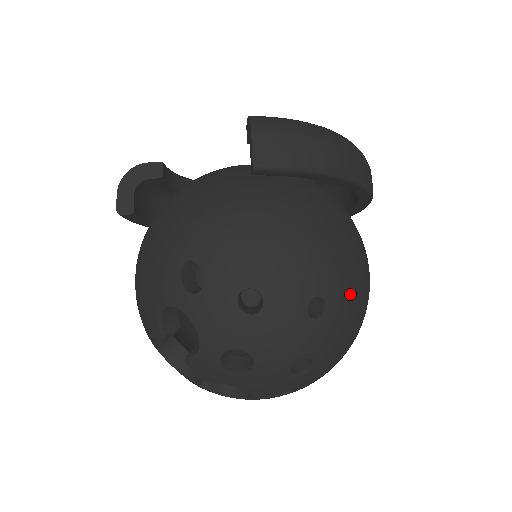
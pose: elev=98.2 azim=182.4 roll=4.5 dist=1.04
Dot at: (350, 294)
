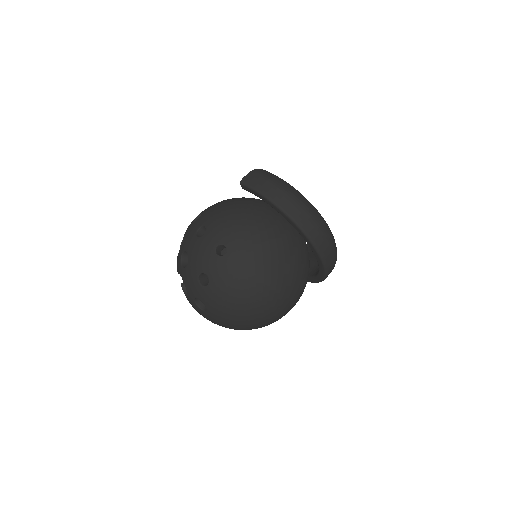
Dot at: (244, 260)
